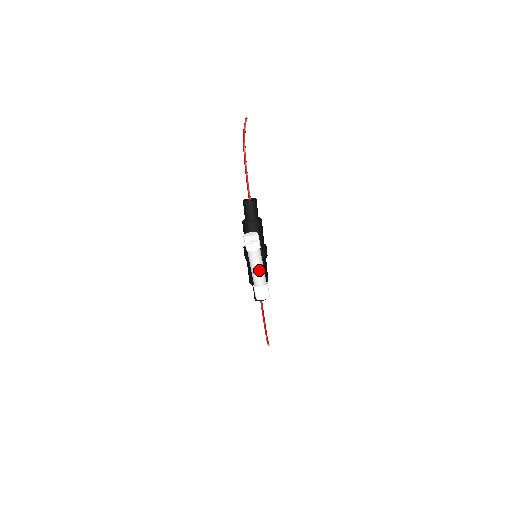
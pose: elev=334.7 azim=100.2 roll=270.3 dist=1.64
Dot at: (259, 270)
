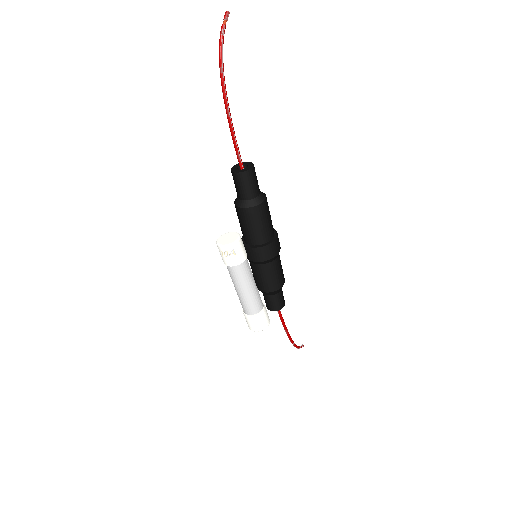
Dot at: (245, 293)
